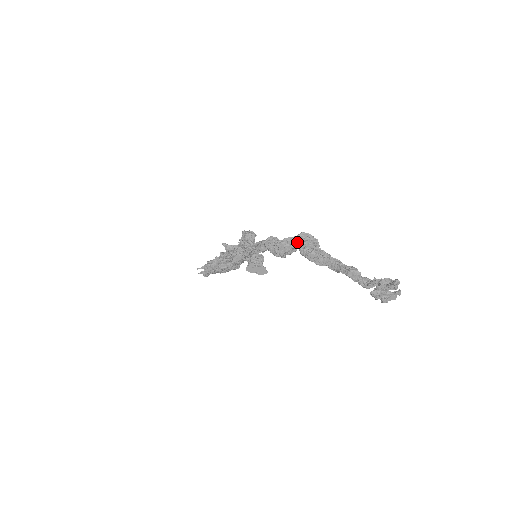
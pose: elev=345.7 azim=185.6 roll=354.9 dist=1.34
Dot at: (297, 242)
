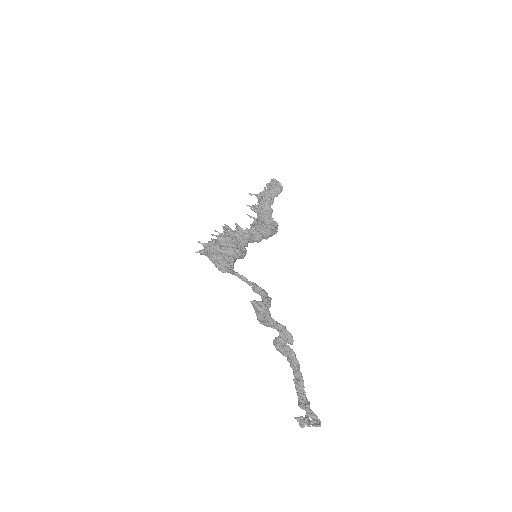
Dot at: (278, 329)
